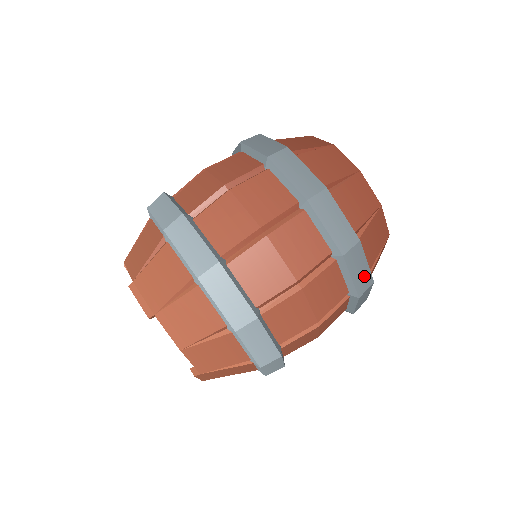
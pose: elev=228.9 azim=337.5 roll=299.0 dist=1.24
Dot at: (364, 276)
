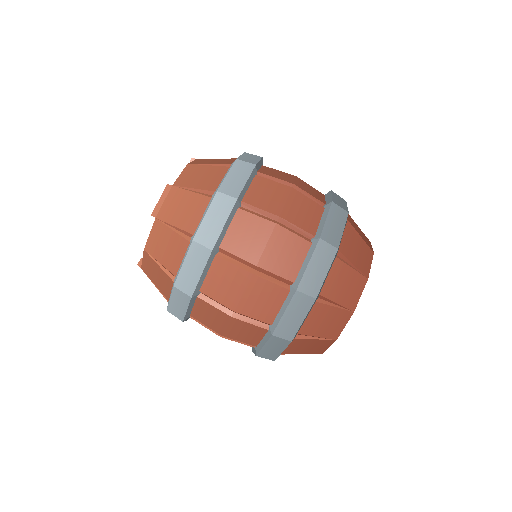
Dot at: (272, 353)
